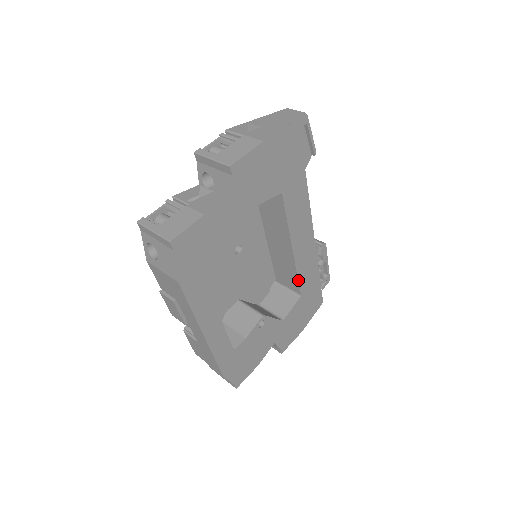
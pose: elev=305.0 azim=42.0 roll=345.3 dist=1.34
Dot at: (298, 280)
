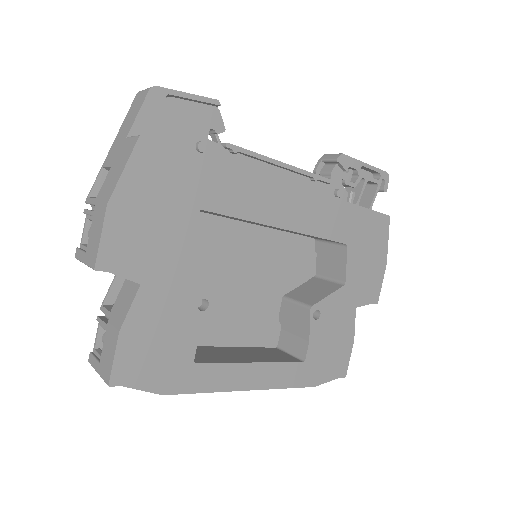
Dot at: occluded
